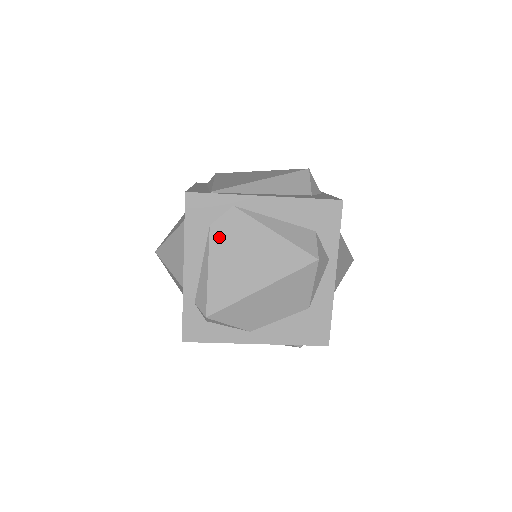
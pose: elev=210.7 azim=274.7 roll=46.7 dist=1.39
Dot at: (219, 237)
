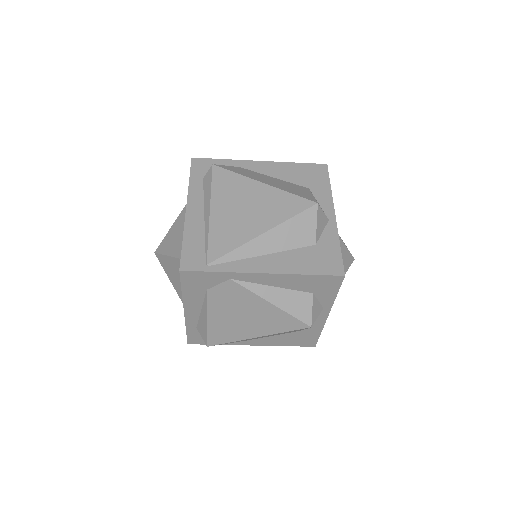
Dot at: (216, 299)
